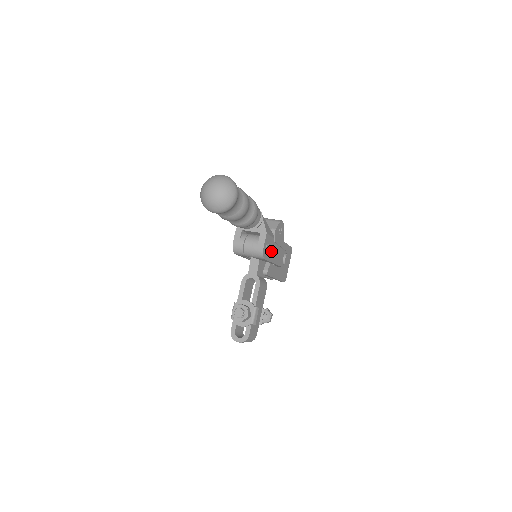
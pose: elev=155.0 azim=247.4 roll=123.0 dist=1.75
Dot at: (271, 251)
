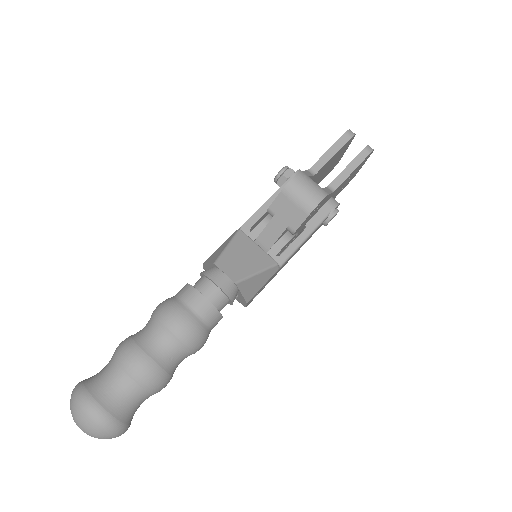
Dot at: (274, 275)
